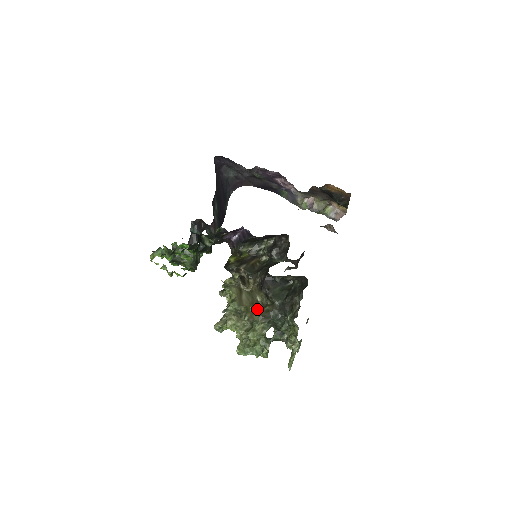
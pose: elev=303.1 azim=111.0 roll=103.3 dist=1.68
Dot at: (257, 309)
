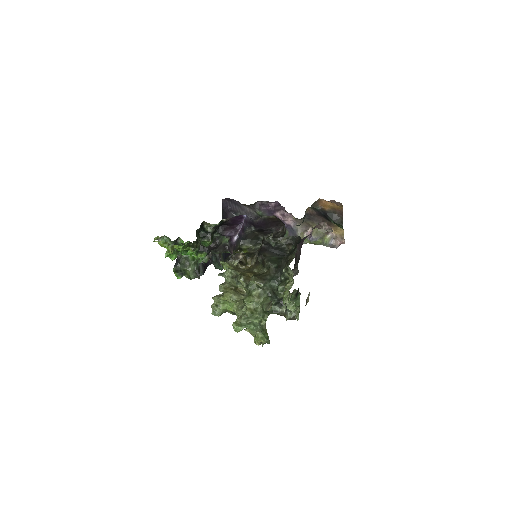
Dot at: (253, 274)
